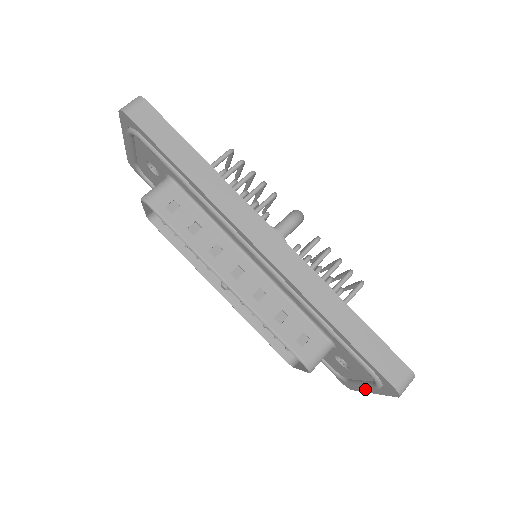
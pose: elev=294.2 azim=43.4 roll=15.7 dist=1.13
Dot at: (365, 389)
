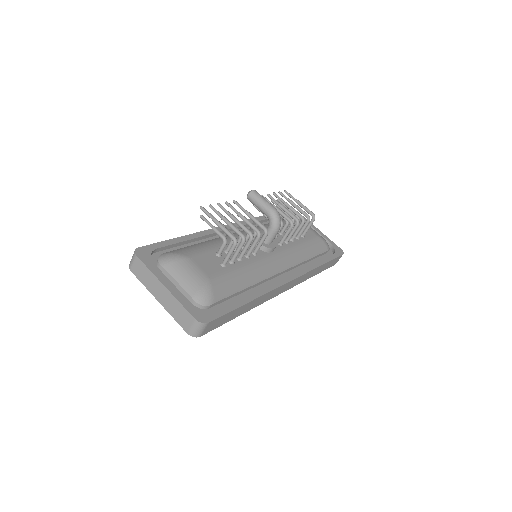
Dot at: occluded
